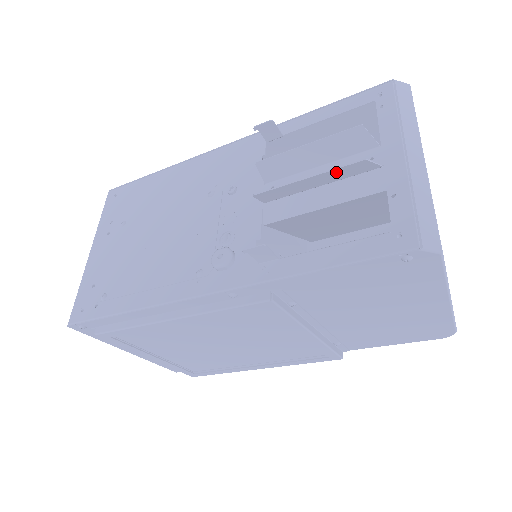
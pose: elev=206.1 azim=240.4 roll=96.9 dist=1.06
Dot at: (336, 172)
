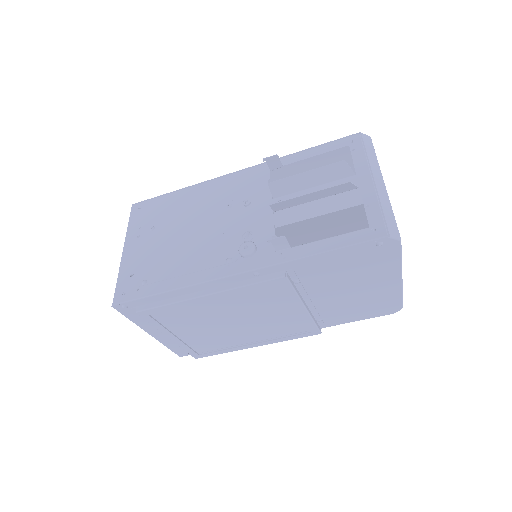
Dot at: (329, 190)
